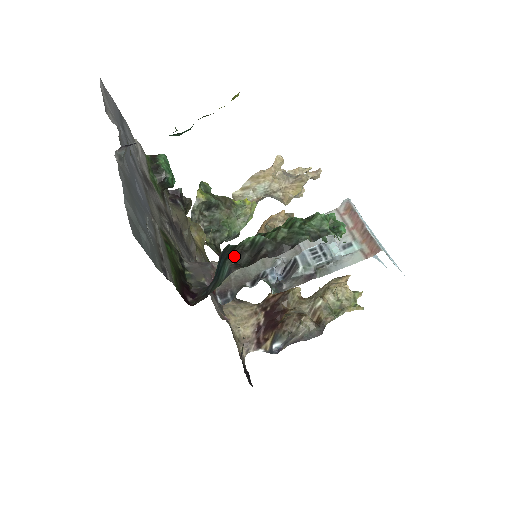
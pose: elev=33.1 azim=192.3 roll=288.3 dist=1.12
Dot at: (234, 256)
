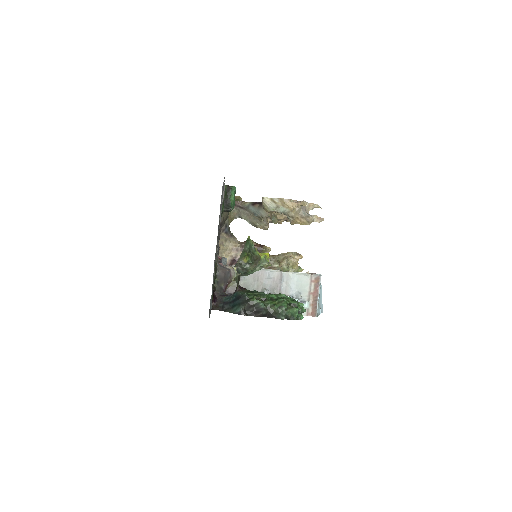
Dot at: (246, 306)
